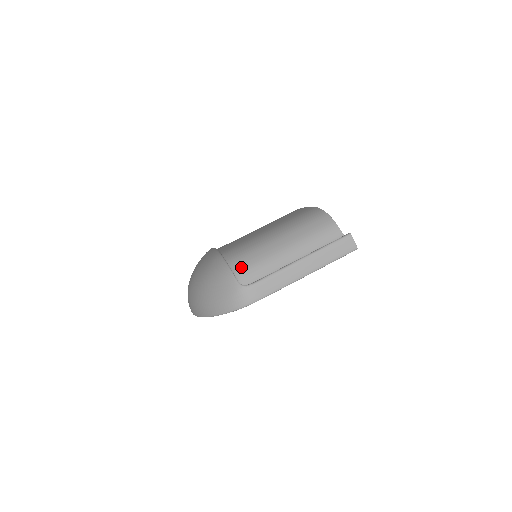
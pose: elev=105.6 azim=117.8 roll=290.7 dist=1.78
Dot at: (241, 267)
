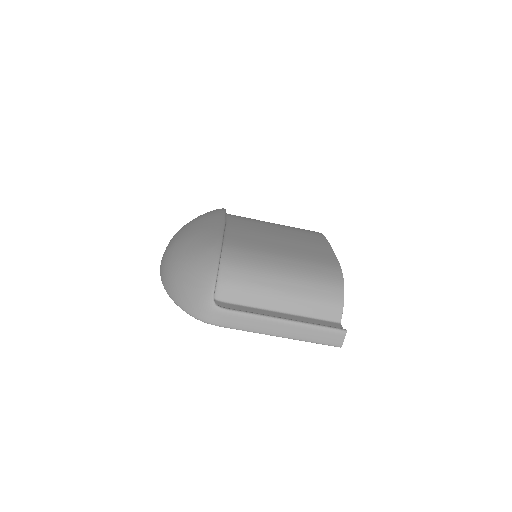
Dot at: (229, 278)
